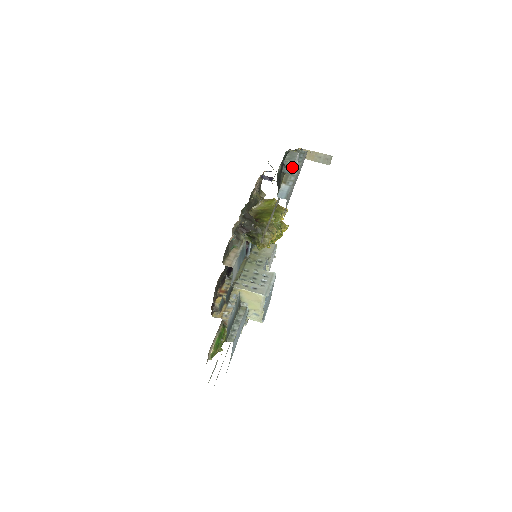
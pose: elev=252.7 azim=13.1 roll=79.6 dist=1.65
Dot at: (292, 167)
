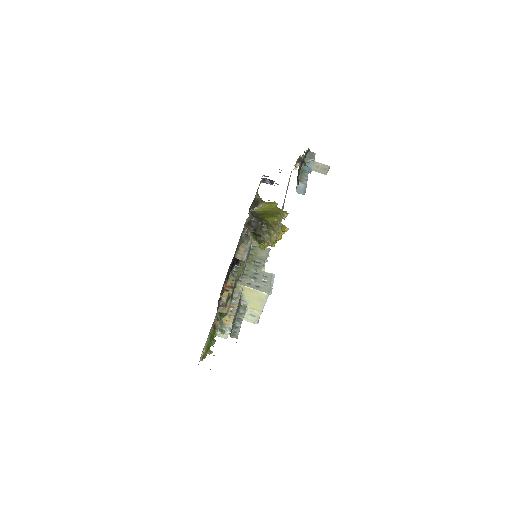
Dot at: (312, 165)
